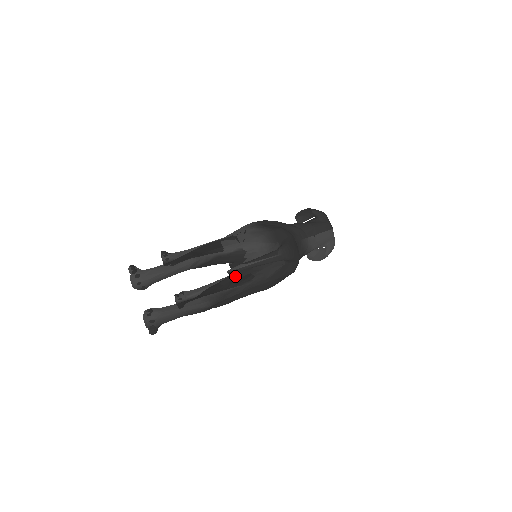
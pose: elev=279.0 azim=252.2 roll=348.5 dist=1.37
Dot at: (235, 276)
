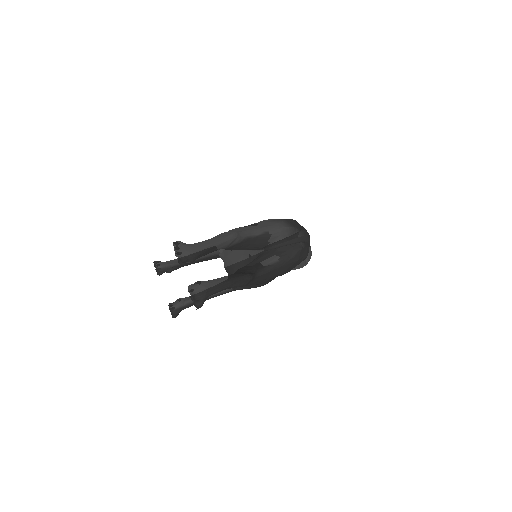
Dot at: (260, 259)
